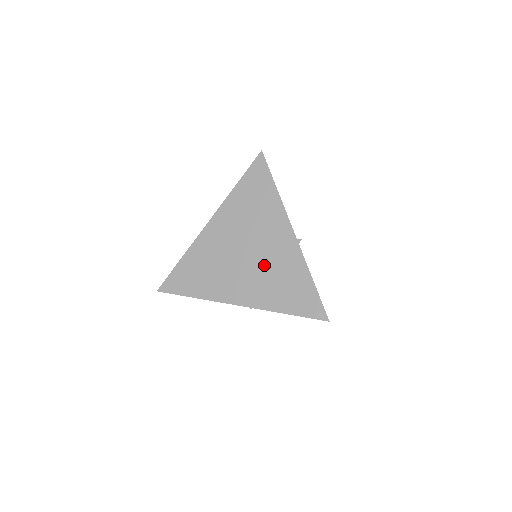
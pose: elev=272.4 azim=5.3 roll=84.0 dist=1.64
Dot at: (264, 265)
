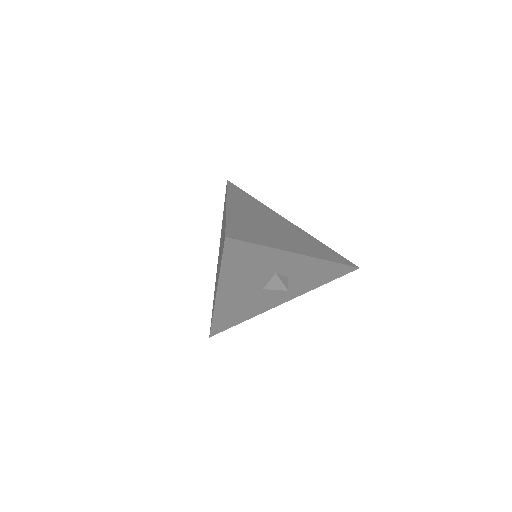
Dot at: (292, 234)
